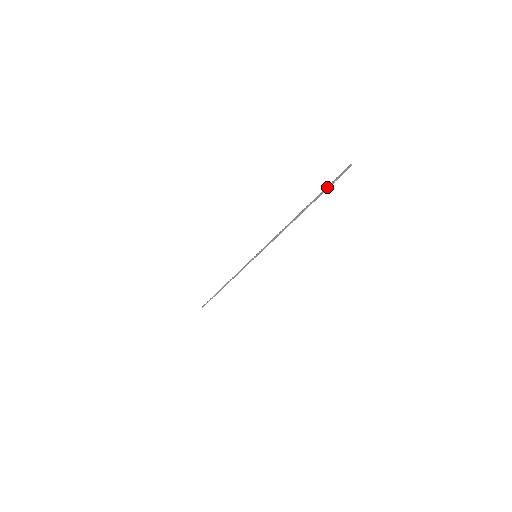
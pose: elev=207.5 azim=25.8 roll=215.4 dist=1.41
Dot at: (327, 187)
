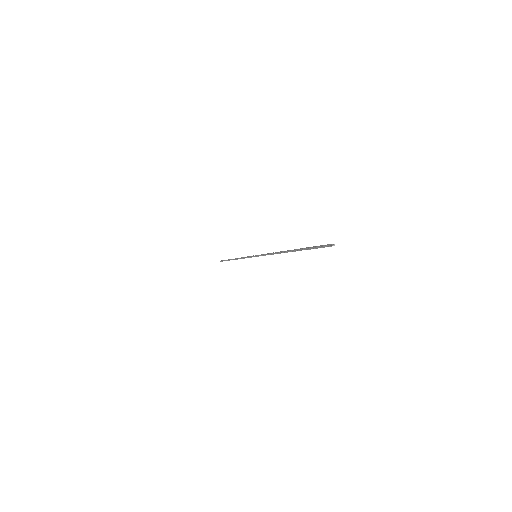
Dot at: occluded
